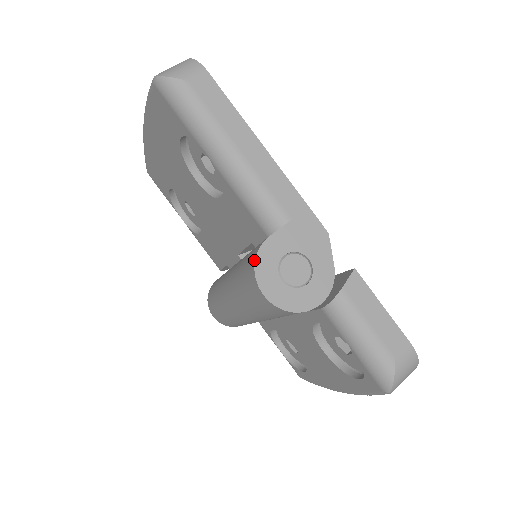
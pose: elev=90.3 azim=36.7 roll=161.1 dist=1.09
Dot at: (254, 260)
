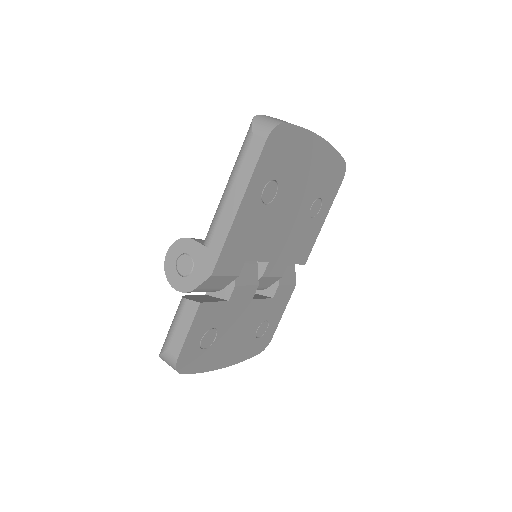
Dot at: (181, 238)
